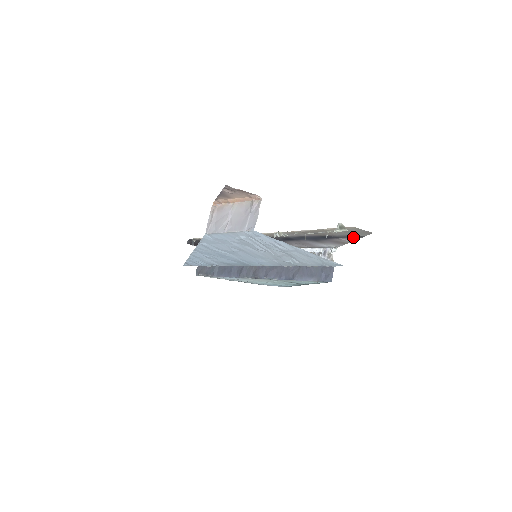
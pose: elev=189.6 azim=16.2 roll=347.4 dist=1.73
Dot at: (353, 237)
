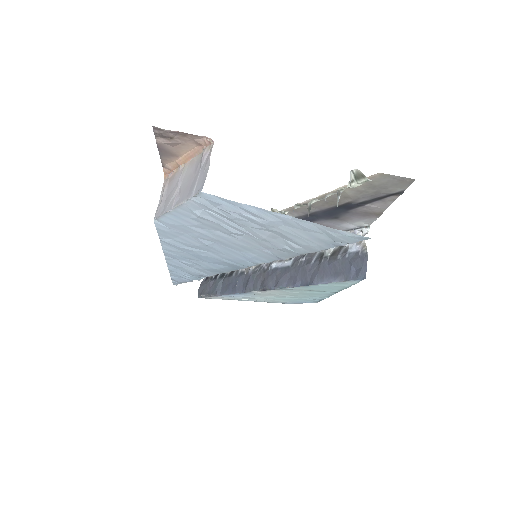
Dot at: (386, 198)
